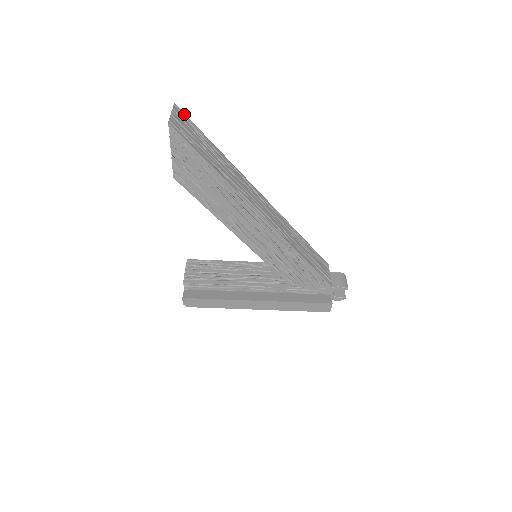
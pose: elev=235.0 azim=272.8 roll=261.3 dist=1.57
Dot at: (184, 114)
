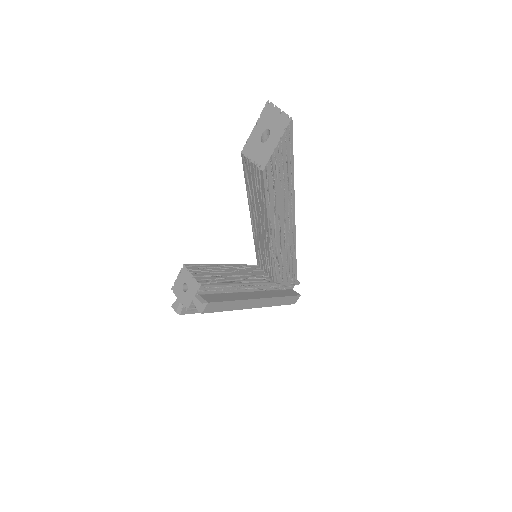
Dot at: occluded
